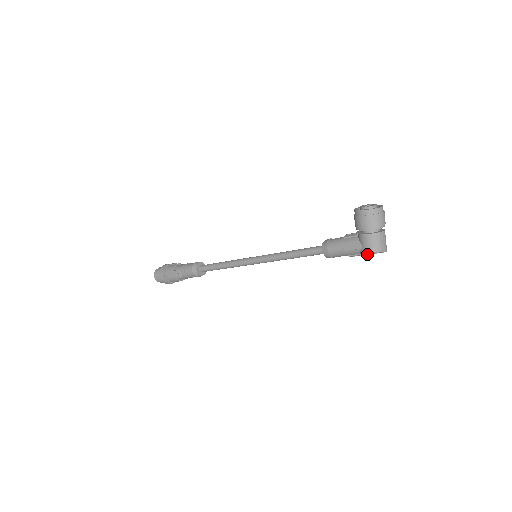
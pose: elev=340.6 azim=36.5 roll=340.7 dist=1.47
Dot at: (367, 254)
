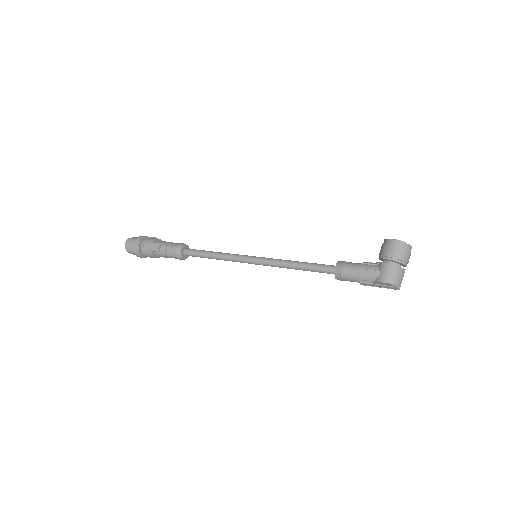
Dot at: (379, 286)
